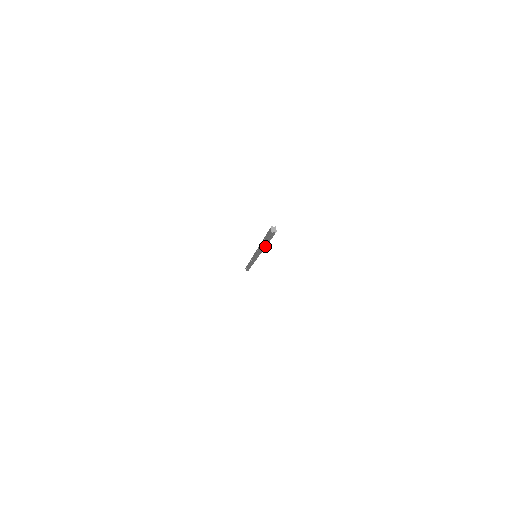
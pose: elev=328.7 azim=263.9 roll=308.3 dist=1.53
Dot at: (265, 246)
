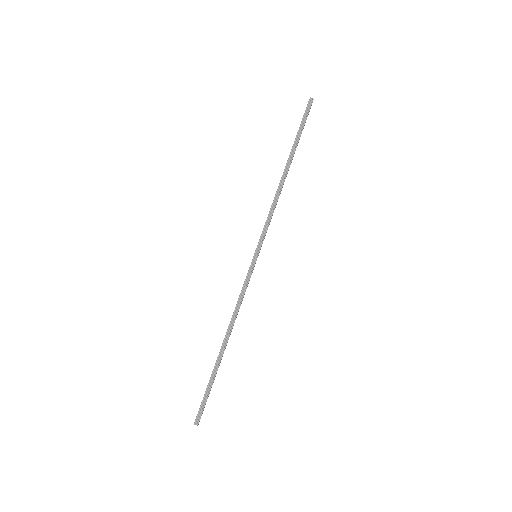
Dot at: (224, 347)
